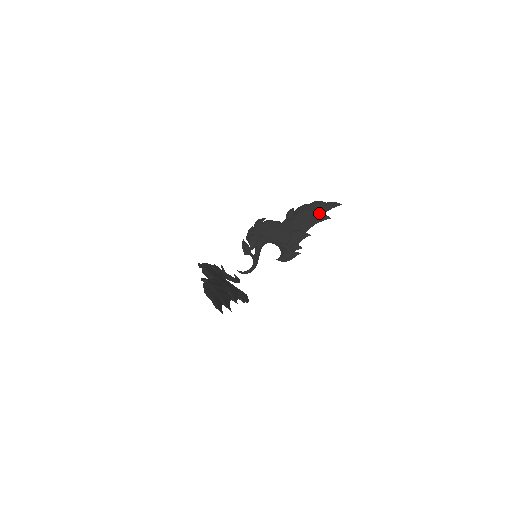
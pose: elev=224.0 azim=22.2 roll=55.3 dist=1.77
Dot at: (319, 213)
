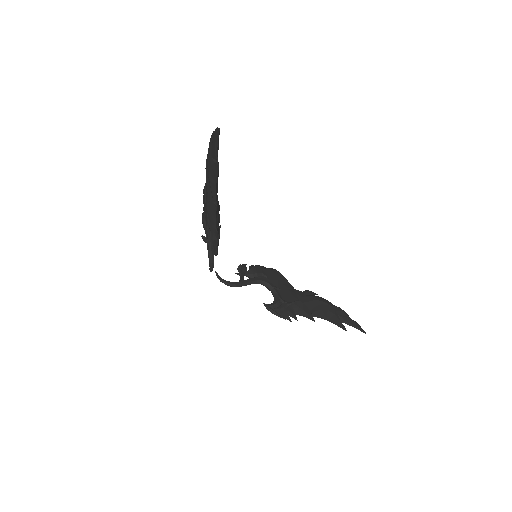
Dot at: (338, 317)
